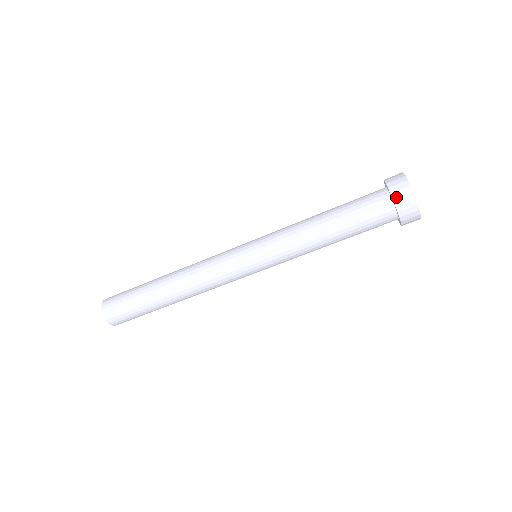
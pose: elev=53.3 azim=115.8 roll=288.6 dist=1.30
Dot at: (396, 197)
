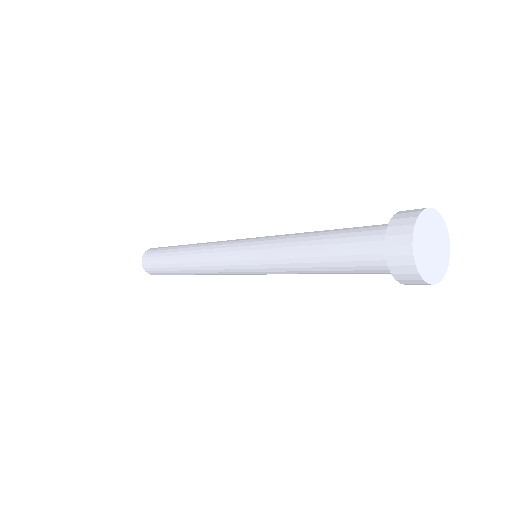
Dot at: (392, 264)
